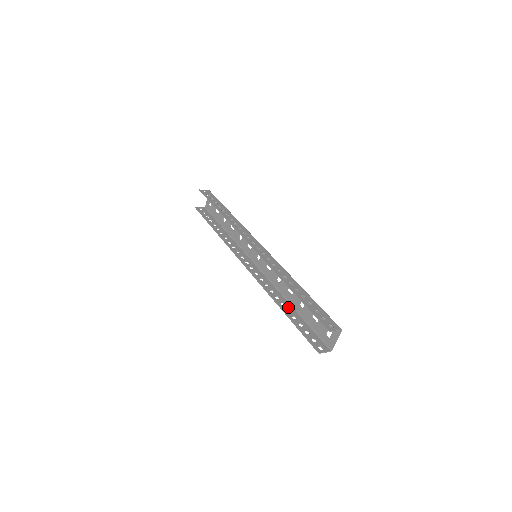
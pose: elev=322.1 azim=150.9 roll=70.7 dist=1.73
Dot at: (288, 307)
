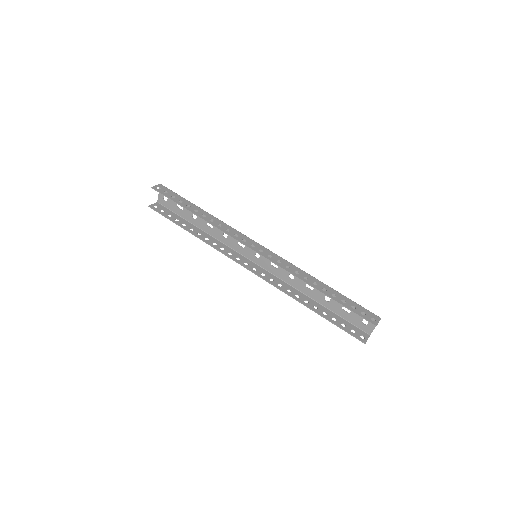
Dot at: (312, 303)
